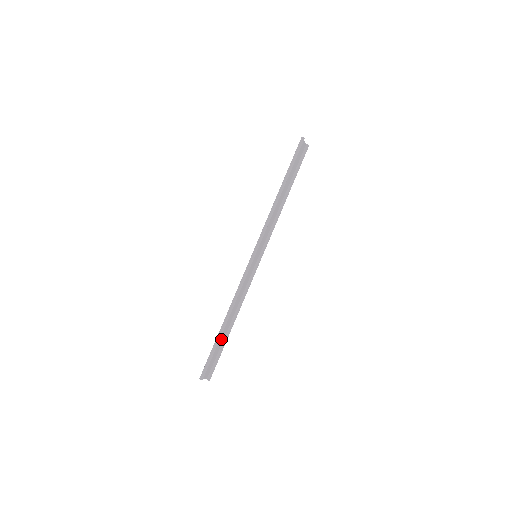
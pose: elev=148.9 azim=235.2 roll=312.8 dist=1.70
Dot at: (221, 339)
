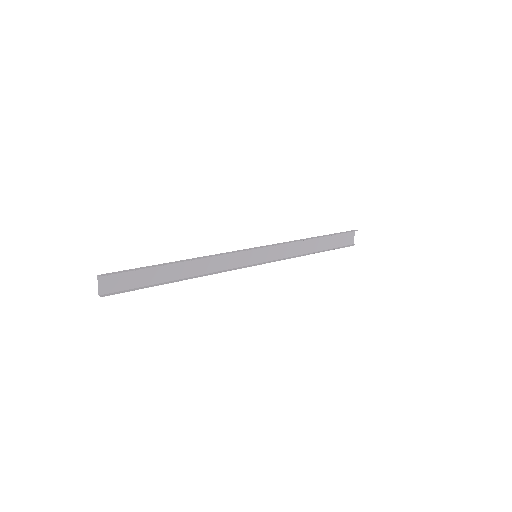
Dot at: (157, 278)
